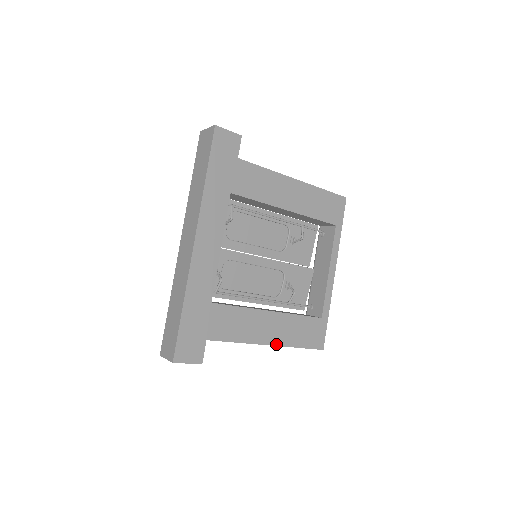
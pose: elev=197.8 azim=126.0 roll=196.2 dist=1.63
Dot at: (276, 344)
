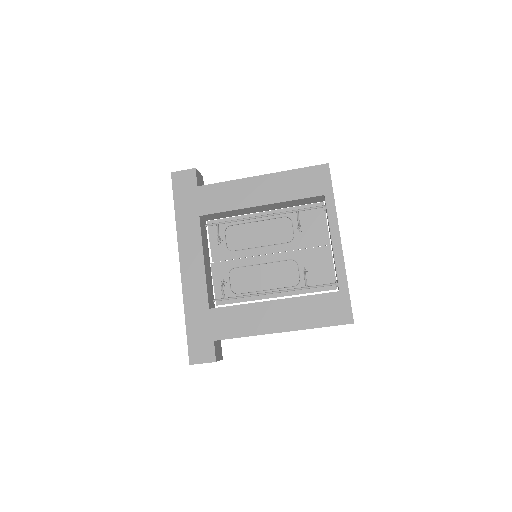
Dot at: (289, 330)
